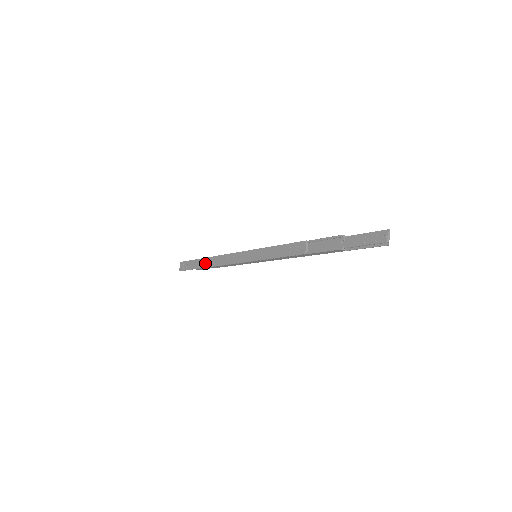
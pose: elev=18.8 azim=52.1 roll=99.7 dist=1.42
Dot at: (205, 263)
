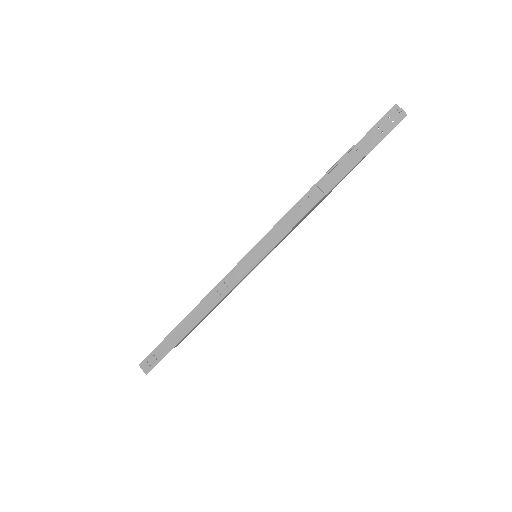
Dot at: (185, 328)
